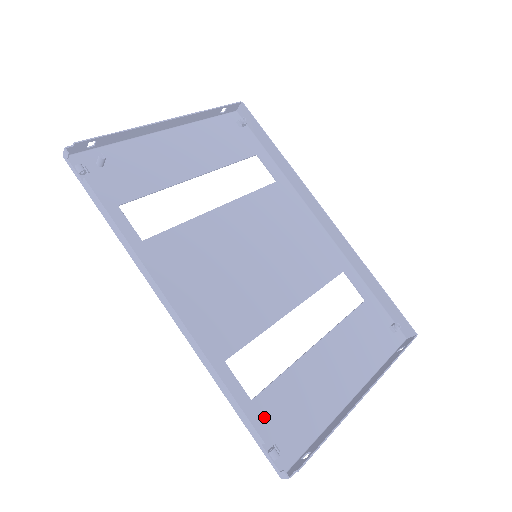
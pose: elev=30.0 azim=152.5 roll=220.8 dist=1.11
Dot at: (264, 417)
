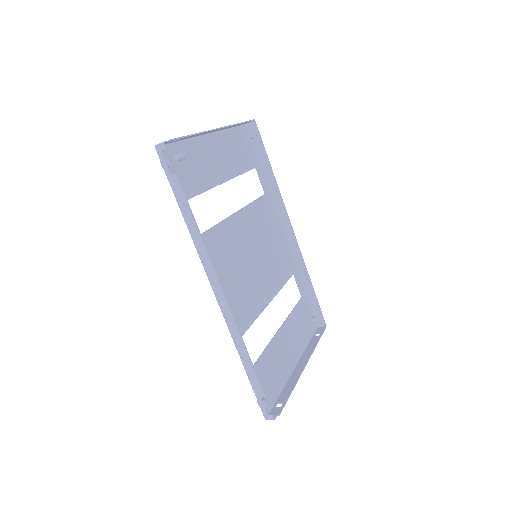
Dot at: (259, 378)
